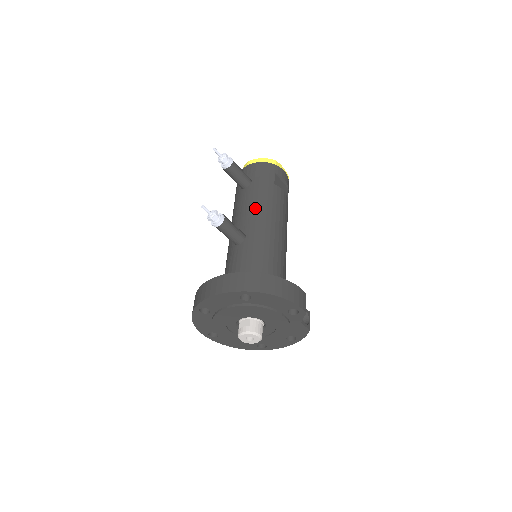
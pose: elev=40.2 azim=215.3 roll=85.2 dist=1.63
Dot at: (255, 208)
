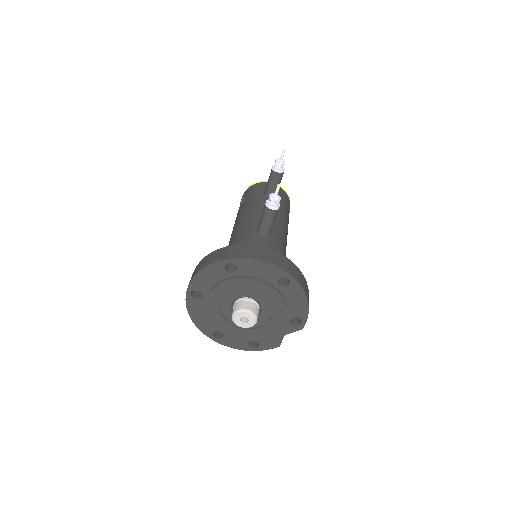
Dot at: (279, 219)
